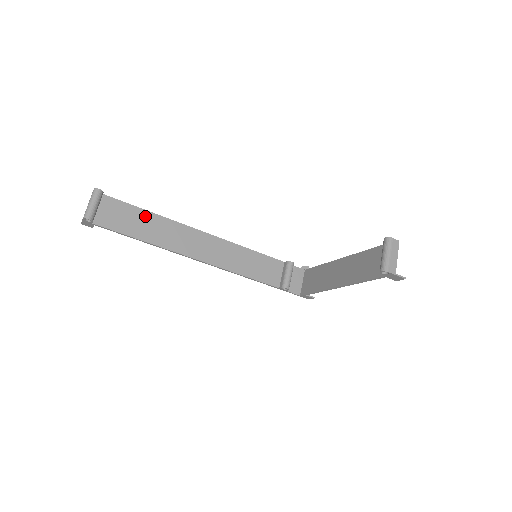
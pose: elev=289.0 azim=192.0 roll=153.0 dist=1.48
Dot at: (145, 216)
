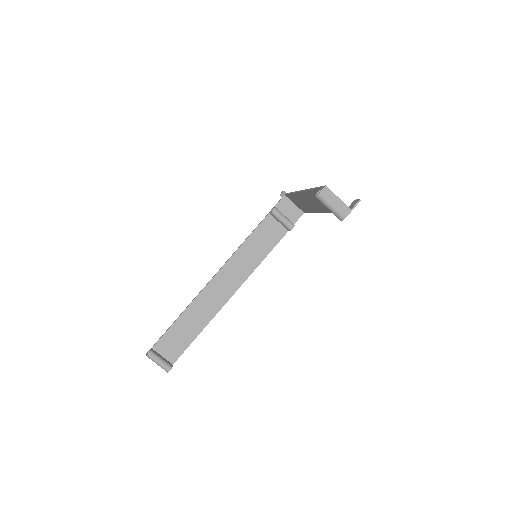
Dot at: (181, 322)
